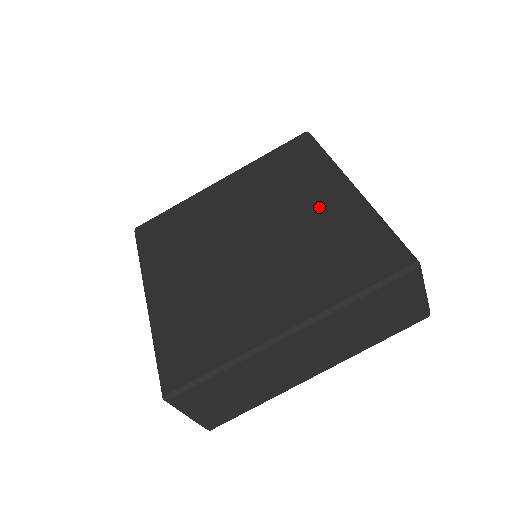
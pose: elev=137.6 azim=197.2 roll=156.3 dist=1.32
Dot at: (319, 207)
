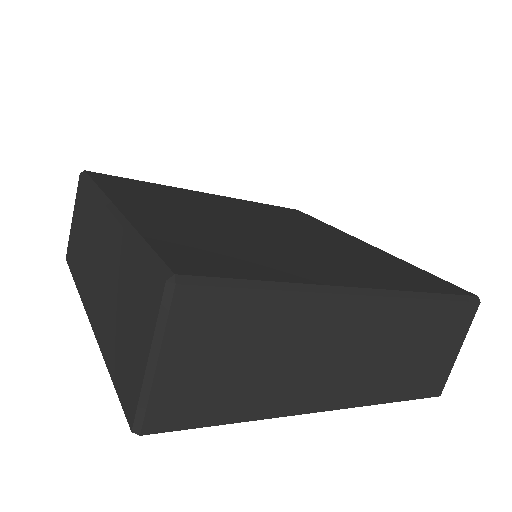
Dot at: (343, 241)
